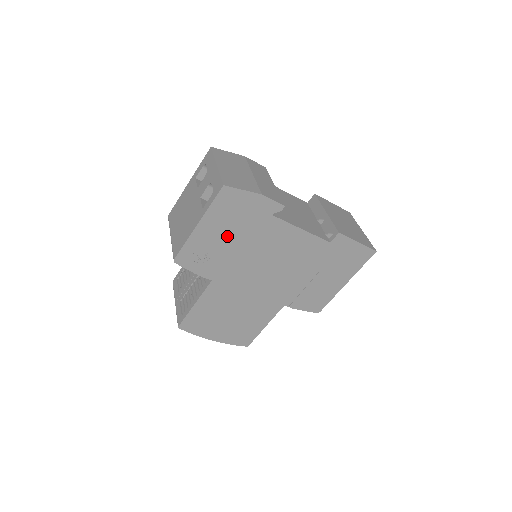
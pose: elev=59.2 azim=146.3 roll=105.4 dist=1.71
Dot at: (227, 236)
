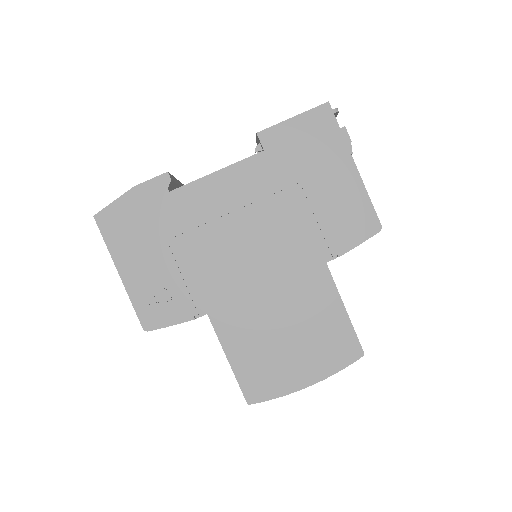
Dot at: (158, 255)
